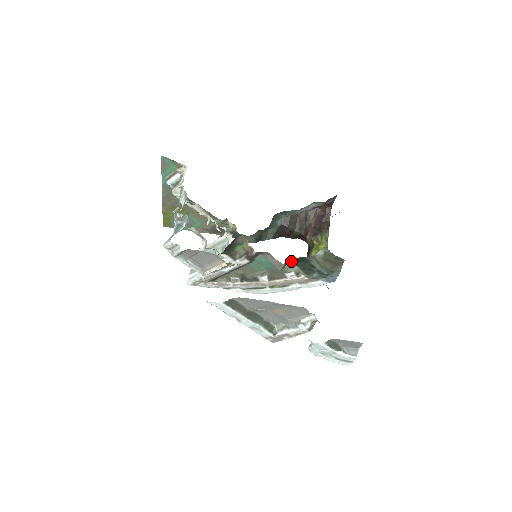
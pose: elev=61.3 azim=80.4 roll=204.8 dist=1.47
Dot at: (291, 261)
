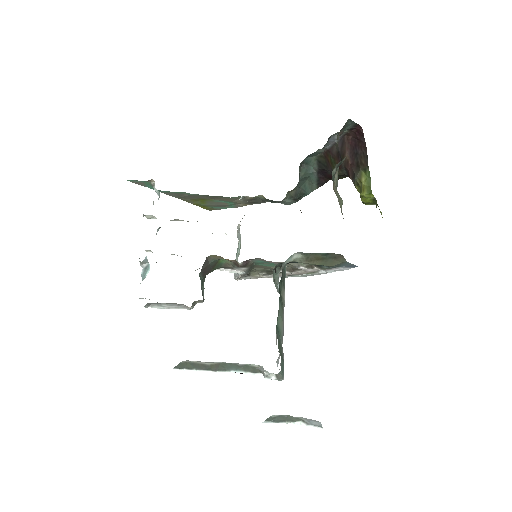
Dot at: occluded
